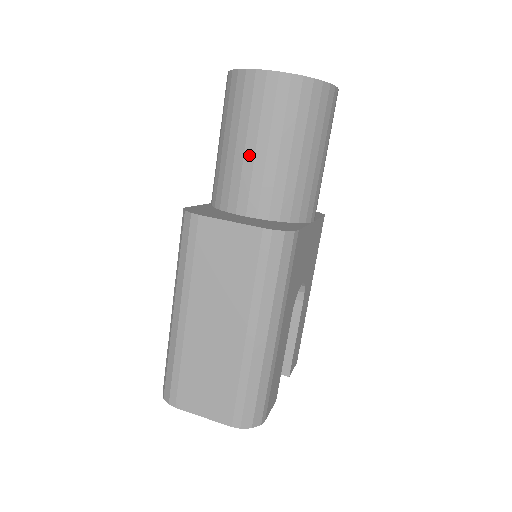
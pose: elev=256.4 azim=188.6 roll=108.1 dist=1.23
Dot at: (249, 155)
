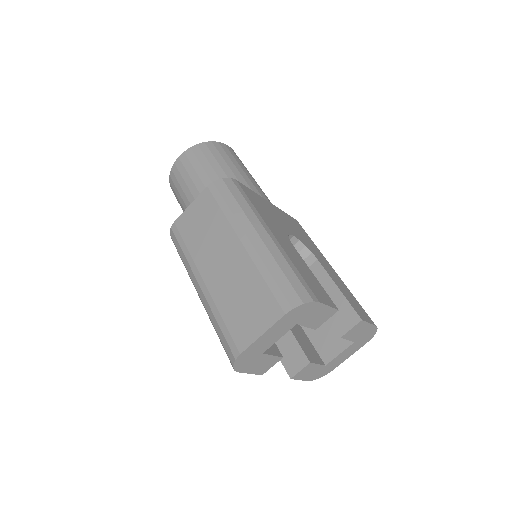
Dot at: (194, 192)
